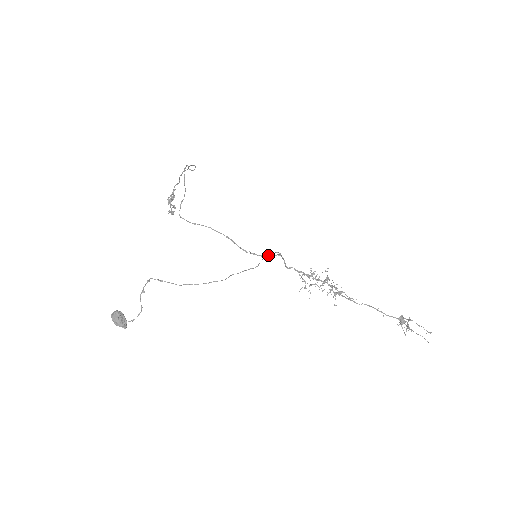
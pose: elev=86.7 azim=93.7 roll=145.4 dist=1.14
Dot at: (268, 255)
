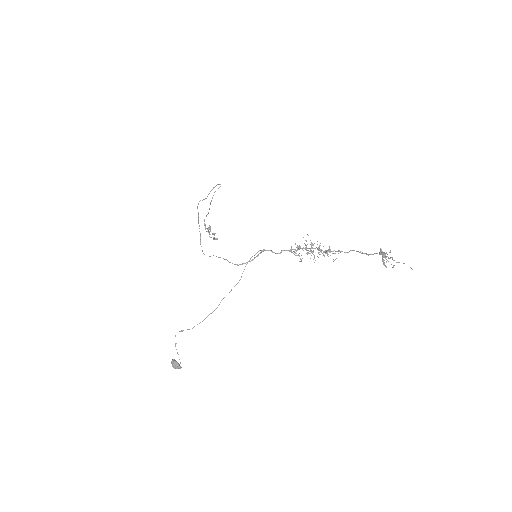
Dot at: (254, 258)
